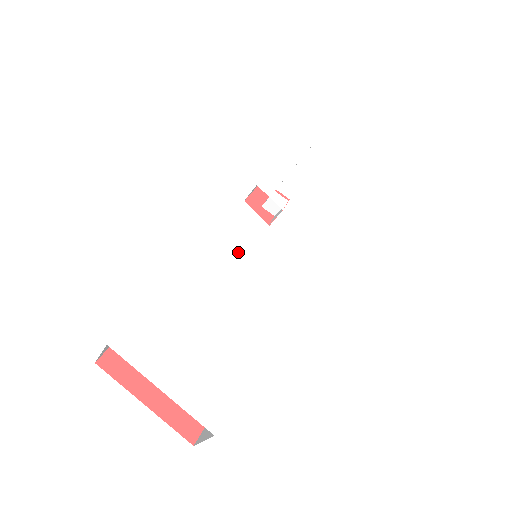
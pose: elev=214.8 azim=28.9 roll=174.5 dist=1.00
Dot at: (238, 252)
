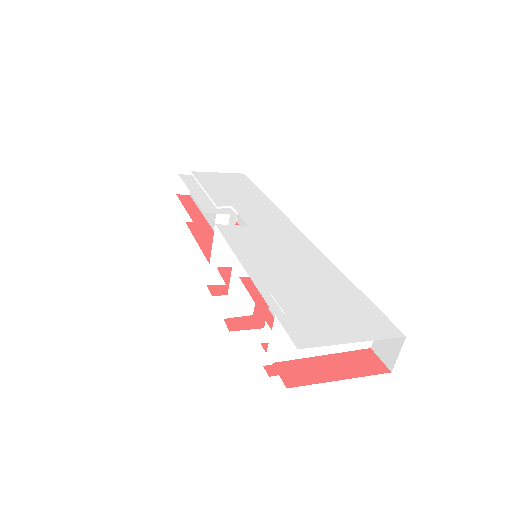
Dot at: (259, 250)
